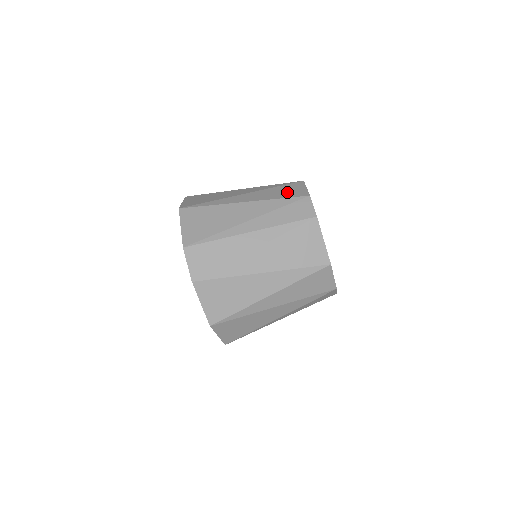
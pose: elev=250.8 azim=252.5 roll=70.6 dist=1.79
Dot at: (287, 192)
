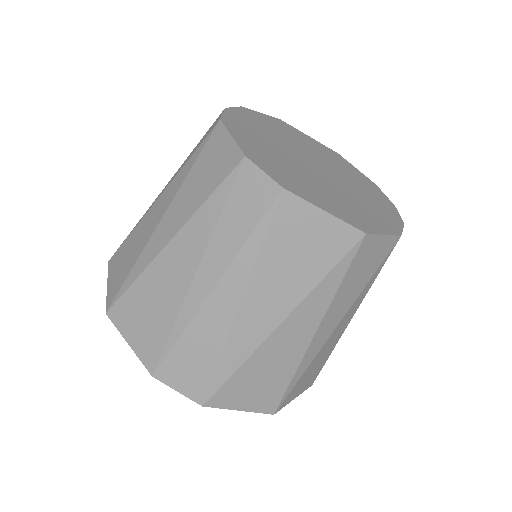
Dot at: (210, 172)
